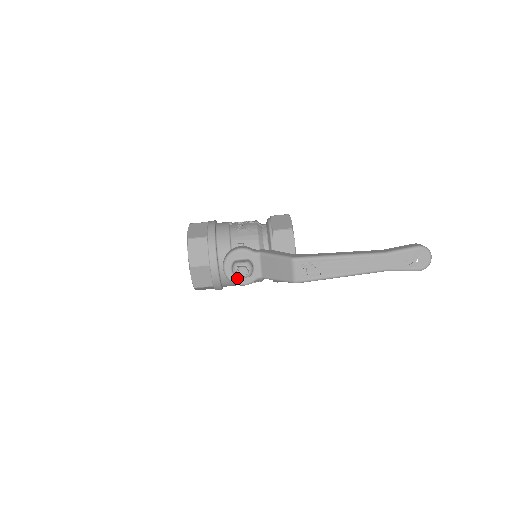
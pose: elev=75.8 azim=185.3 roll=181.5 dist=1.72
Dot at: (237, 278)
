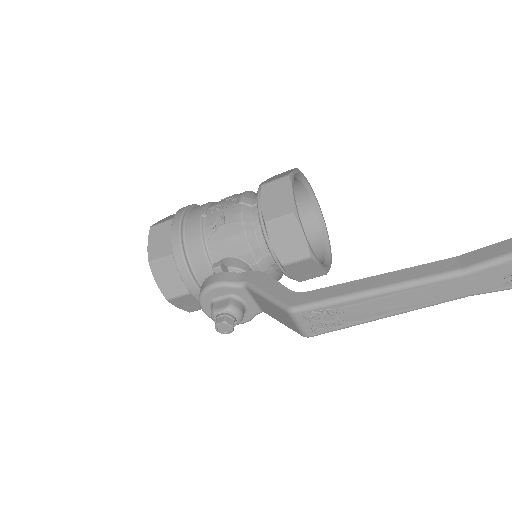
Dot at: occluded
